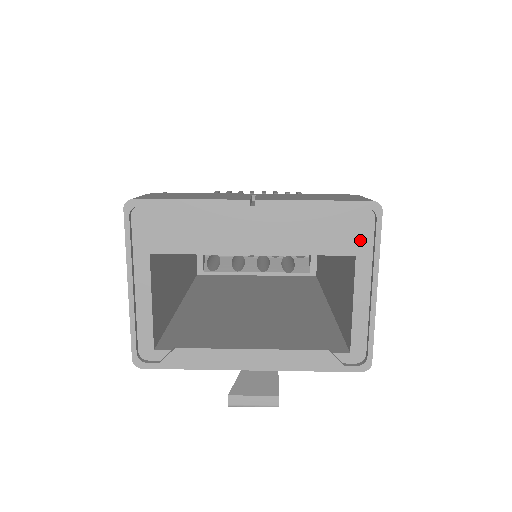
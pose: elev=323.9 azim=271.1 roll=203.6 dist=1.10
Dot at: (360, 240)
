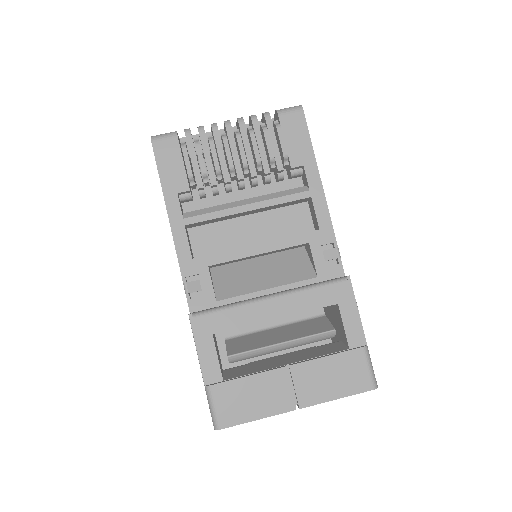
Dot at: occluded
